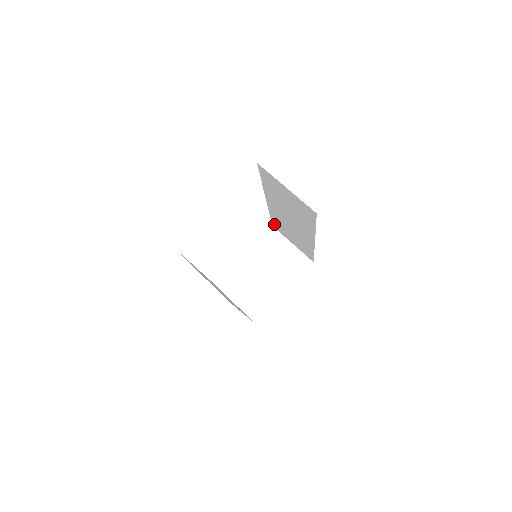
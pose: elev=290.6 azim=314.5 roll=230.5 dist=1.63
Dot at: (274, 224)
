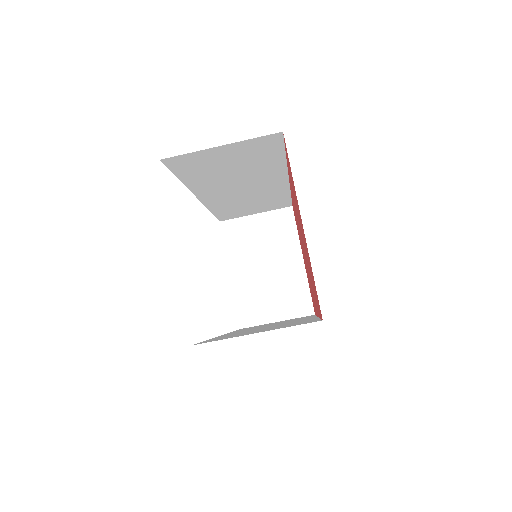
Dot at: (222, 217)
